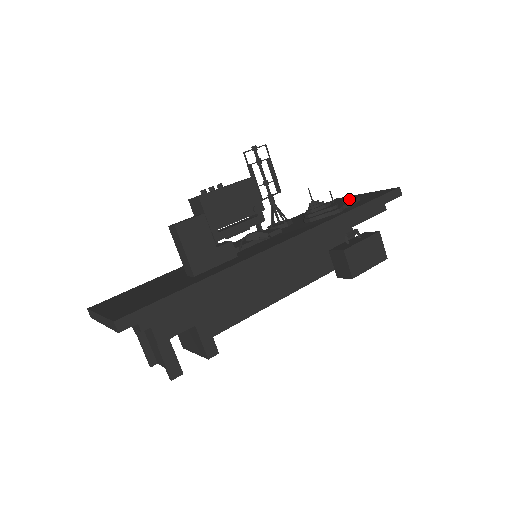
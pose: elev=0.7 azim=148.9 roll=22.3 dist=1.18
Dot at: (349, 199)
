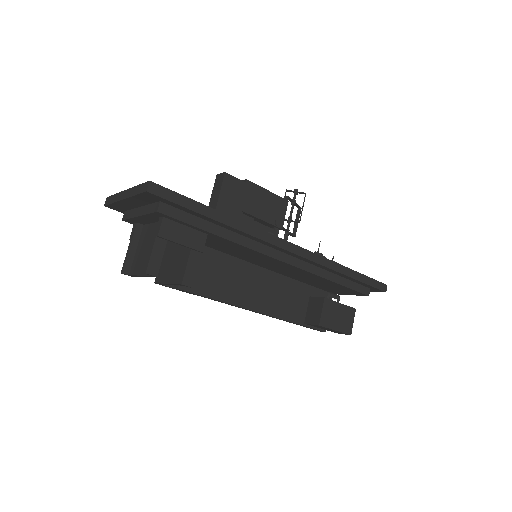
Dot at: occluded
